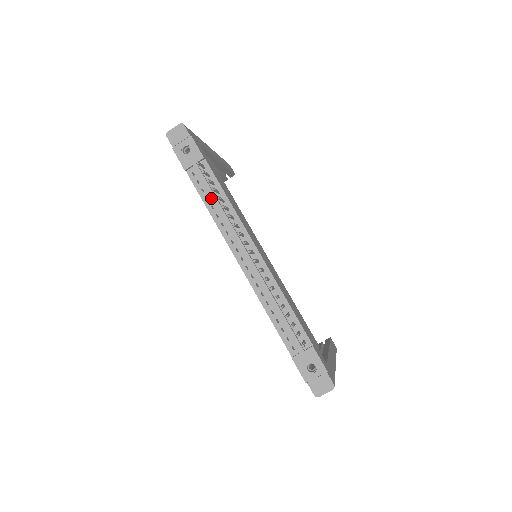
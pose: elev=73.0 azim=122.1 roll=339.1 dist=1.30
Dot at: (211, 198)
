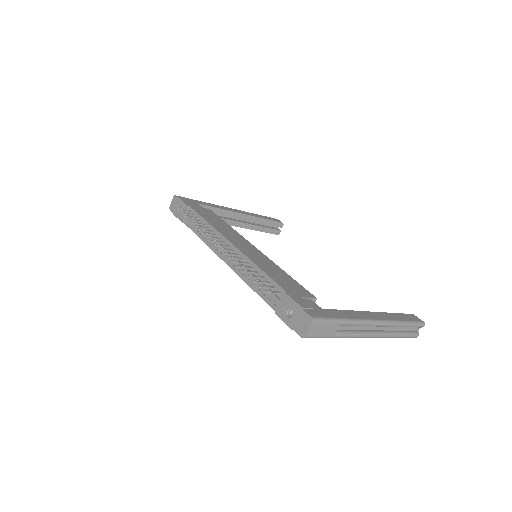
Dot at: (197, 228)
